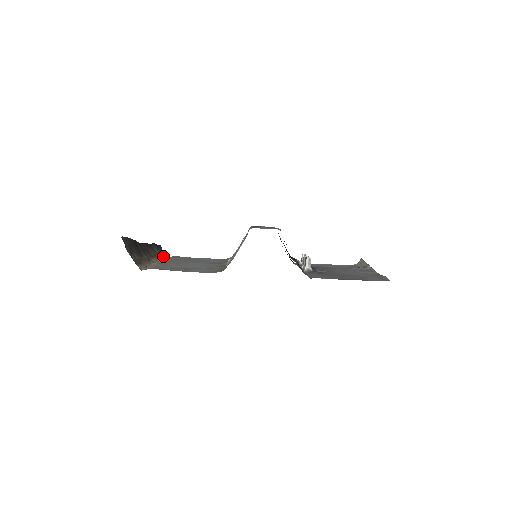
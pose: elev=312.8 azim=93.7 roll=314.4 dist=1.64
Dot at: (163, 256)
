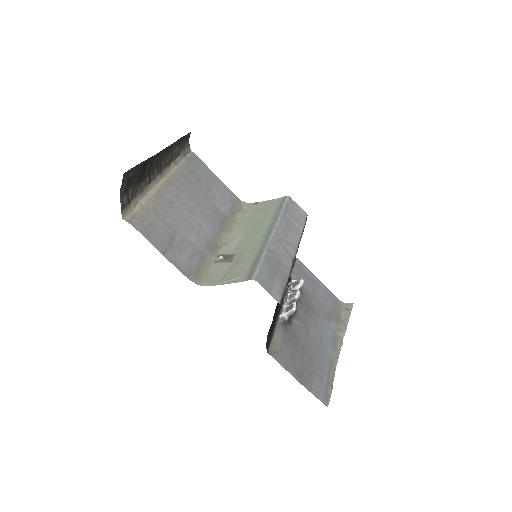
Dot at: (182, 153)
